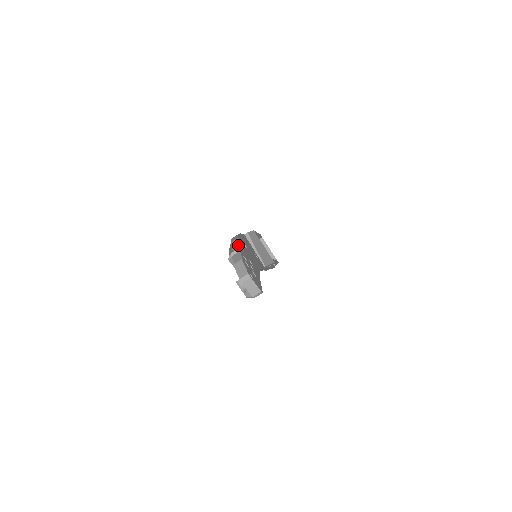
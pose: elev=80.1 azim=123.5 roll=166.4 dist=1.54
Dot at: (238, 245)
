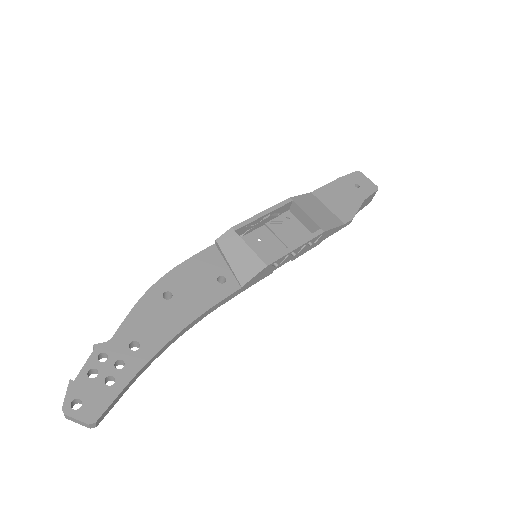
Dot at: (125, 319)
